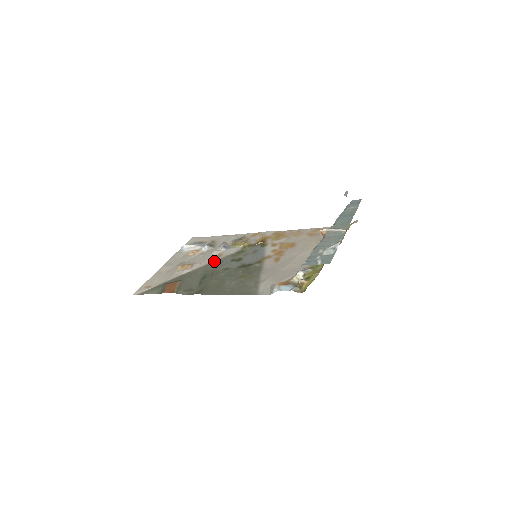
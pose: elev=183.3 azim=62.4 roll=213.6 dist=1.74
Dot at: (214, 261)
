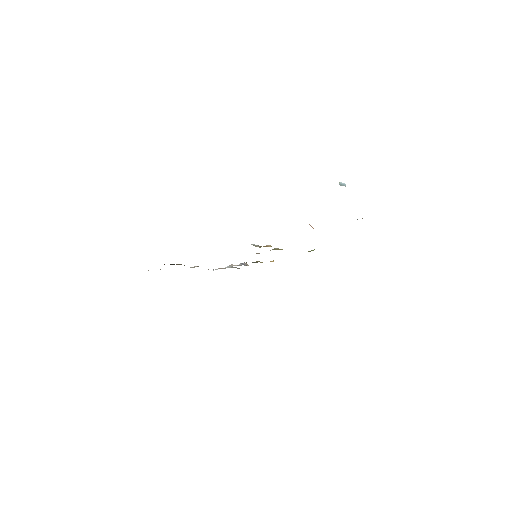
Dot at: occluded
